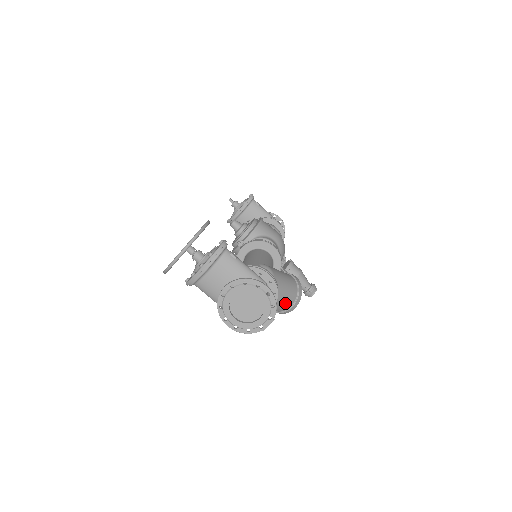
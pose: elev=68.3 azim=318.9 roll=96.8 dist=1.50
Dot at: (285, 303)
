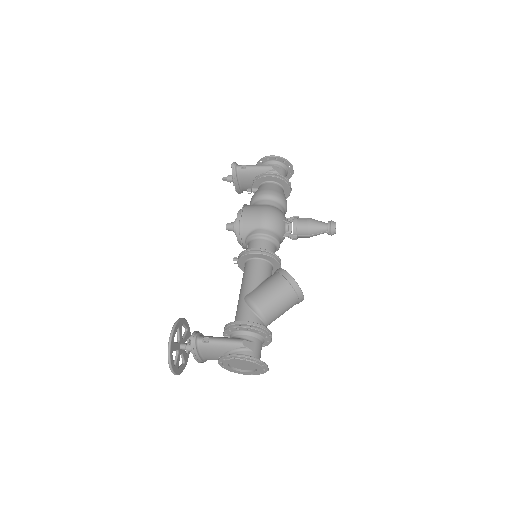
Dot at: (289, 306)
